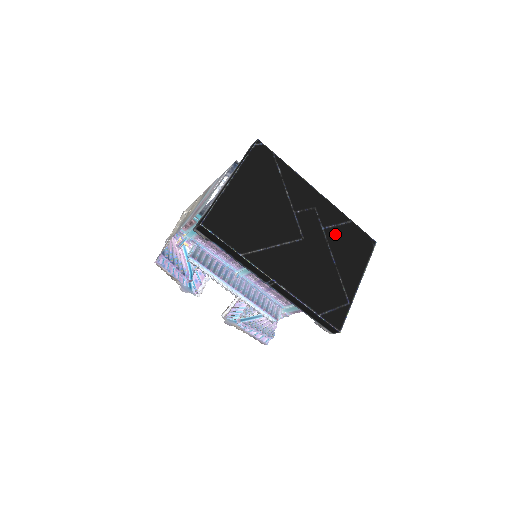
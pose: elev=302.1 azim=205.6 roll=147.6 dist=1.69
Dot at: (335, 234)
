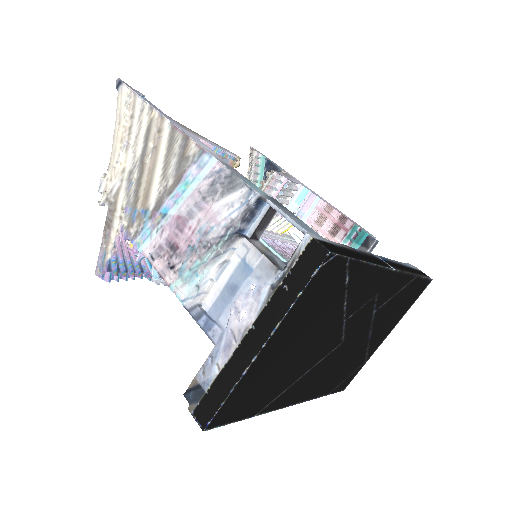
Dot at: (387, 307)
